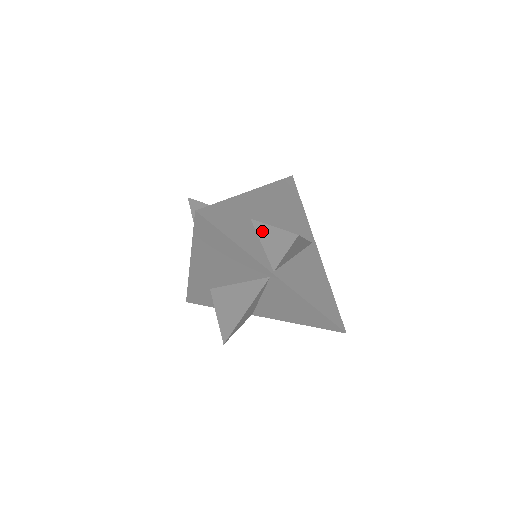
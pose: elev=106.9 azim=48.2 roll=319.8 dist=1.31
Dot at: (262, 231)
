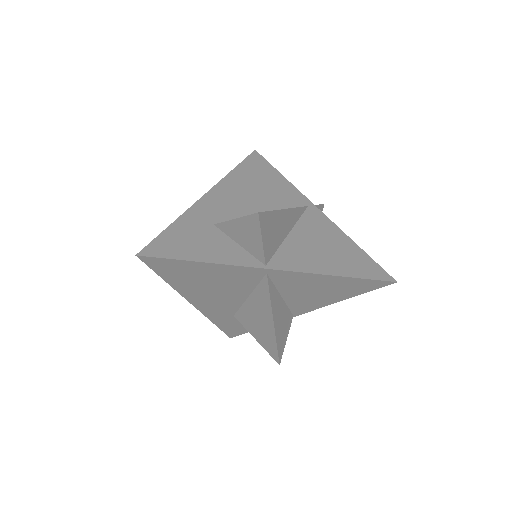
Dot at: (229, 230)
